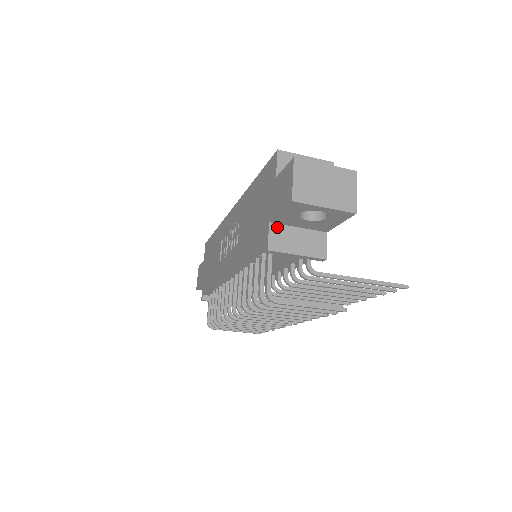
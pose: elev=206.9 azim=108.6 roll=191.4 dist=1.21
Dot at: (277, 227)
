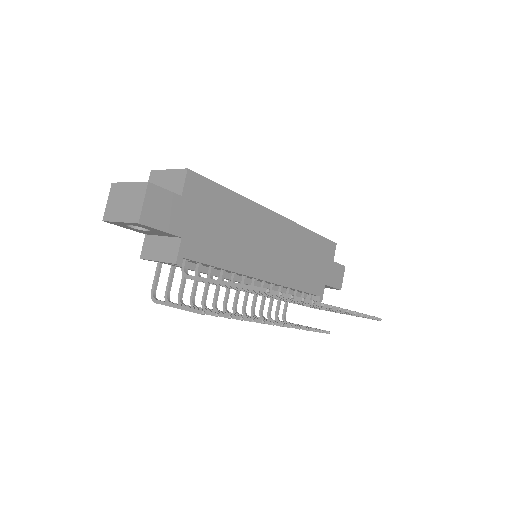
Dot at: (149, 238)
